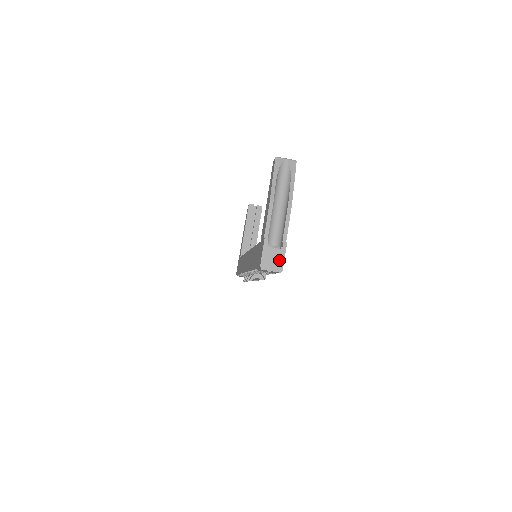
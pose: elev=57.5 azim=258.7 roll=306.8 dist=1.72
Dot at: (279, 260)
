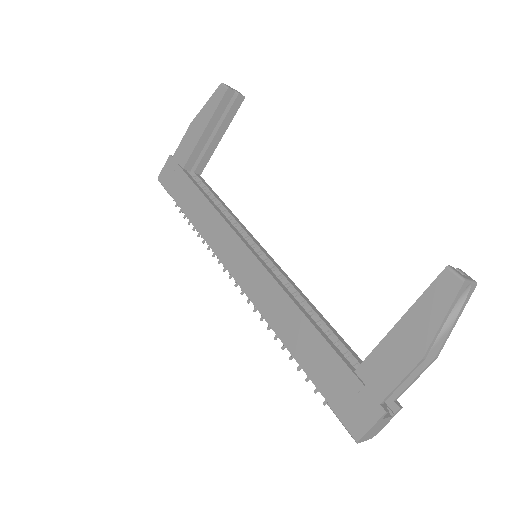
Dot at: (381, 428)
